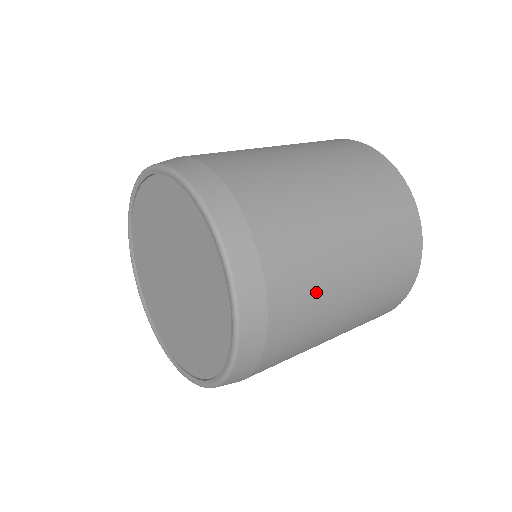
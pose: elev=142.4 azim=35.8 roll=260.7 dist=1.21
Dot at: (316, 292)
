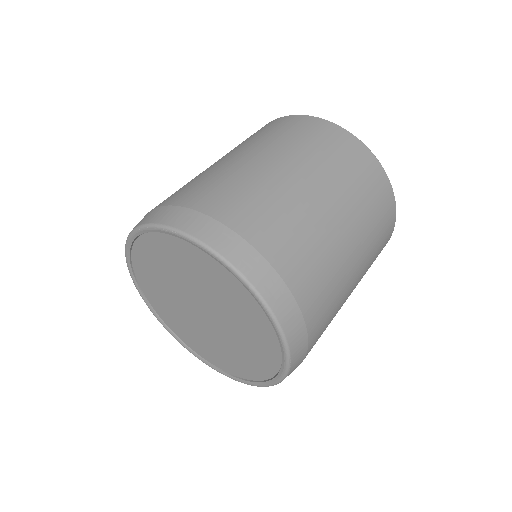
Dot at: (280, 209)
